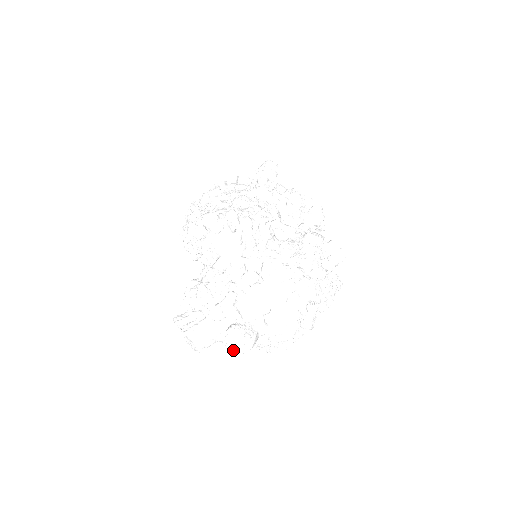
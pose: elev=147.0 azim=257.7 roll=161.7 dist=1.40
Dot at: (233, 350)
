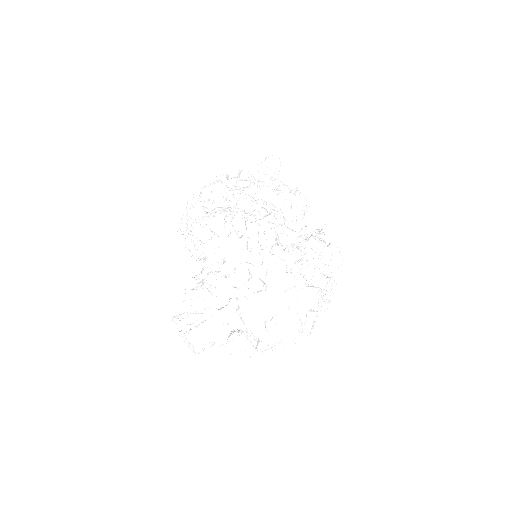
Dot at: occluded
